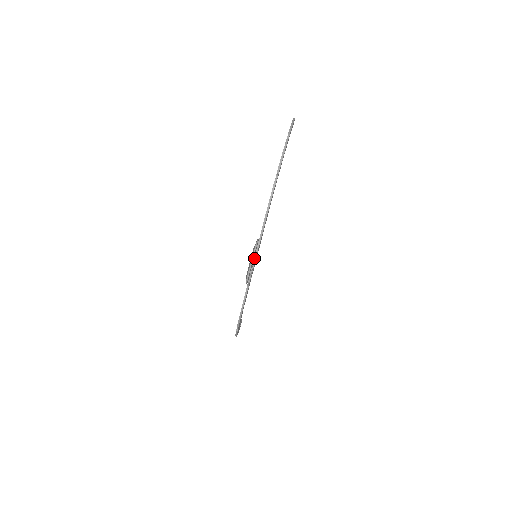
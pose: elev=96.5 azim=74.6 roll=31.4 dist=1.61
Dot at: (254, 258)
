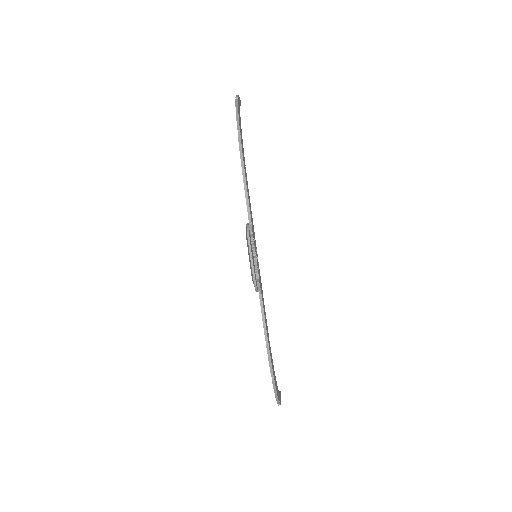
Dot at: occluded
